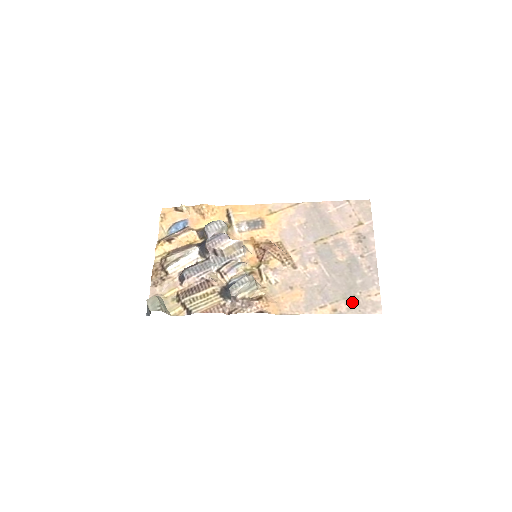
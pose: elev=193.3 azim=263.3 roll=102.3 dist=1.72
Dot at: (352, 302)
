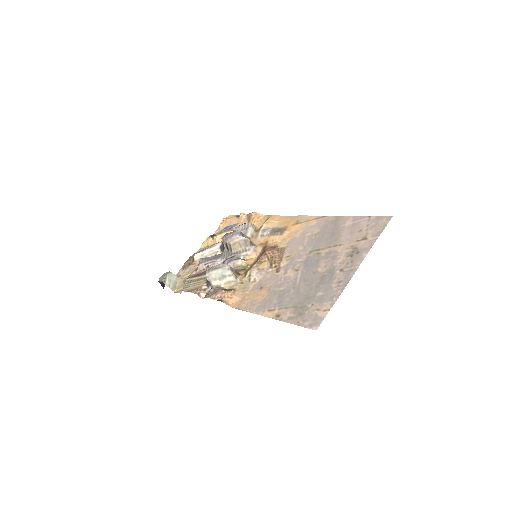
Dot at: (298, 312)
